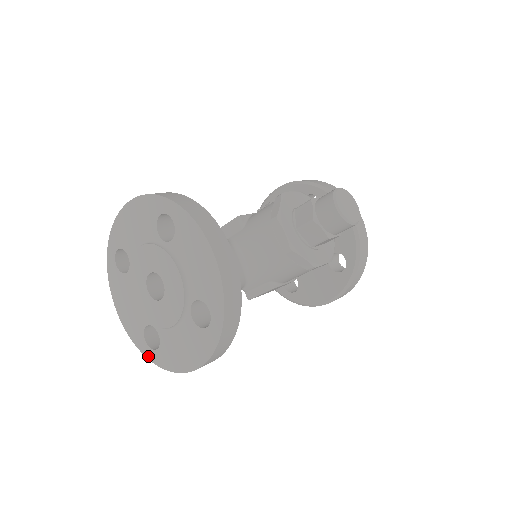
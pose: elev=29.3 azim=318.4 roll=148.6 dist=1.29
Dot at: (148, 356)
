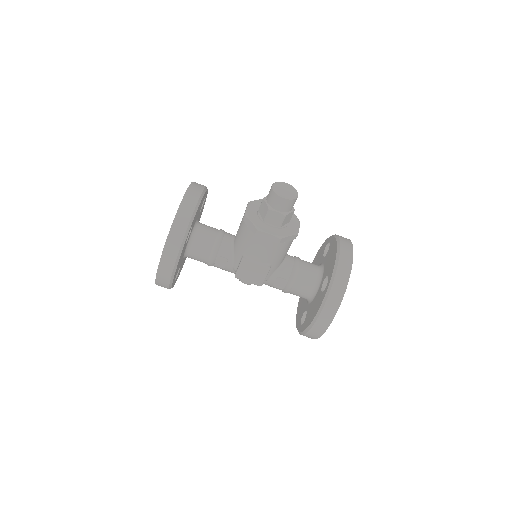
Dot at: occluded
